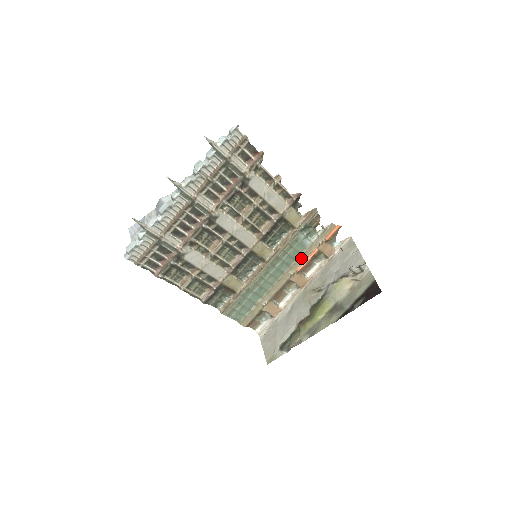
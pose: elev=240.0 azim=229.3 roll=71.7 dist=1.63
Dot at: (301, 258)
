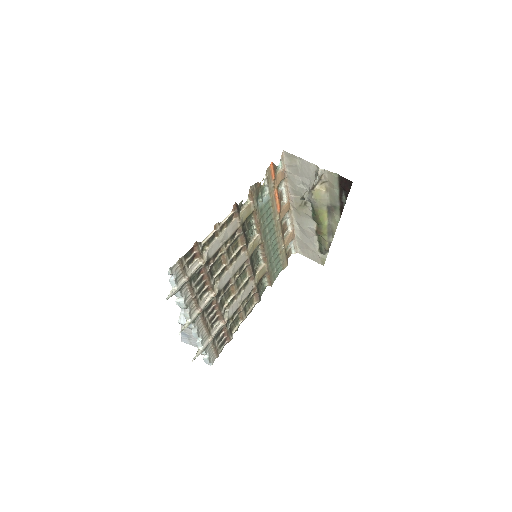
Dot at: (273, 207)
